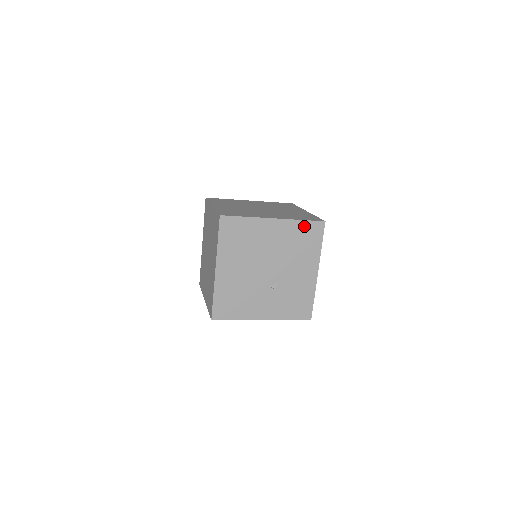
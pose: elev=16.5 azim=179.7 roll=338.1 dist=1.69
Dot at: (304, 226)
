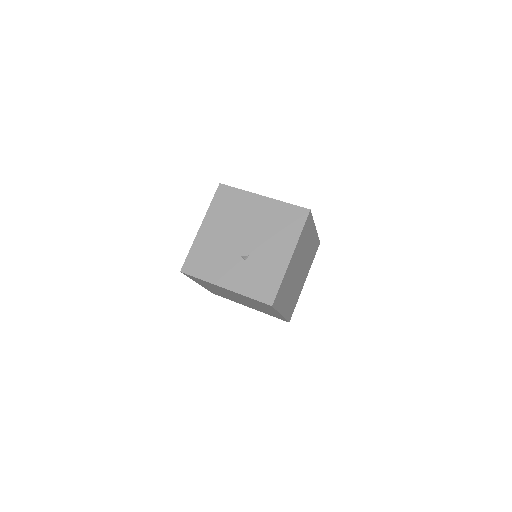
Dot at: (289, 209)
